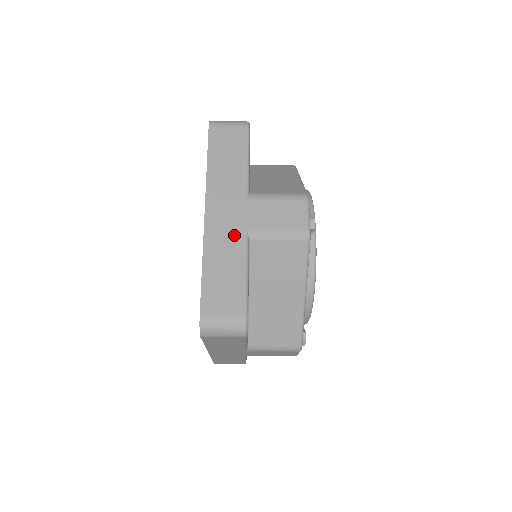
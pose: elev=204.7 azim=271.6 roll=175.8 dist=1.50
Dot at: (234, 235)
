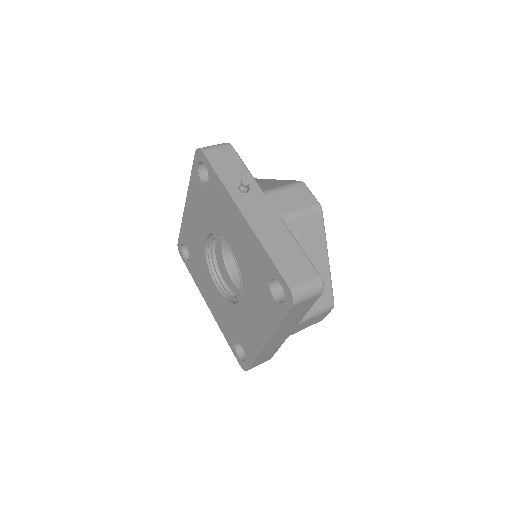
Dot at: (280, 342)
